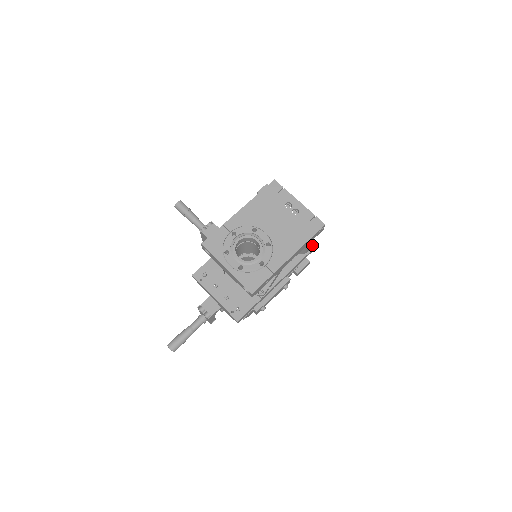
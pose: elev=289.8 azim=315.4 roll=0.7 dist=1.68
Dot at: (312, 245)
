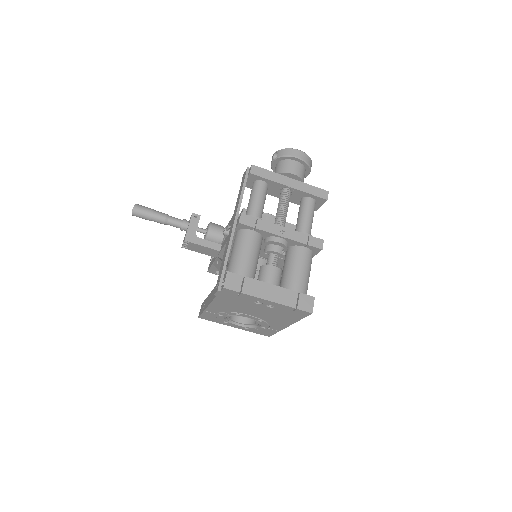
Dot at: (314, 251)
